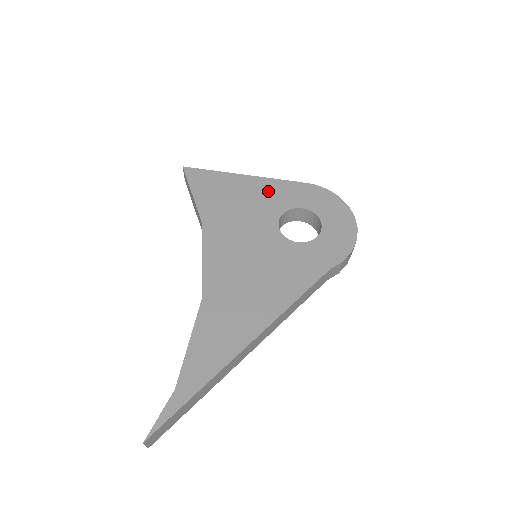
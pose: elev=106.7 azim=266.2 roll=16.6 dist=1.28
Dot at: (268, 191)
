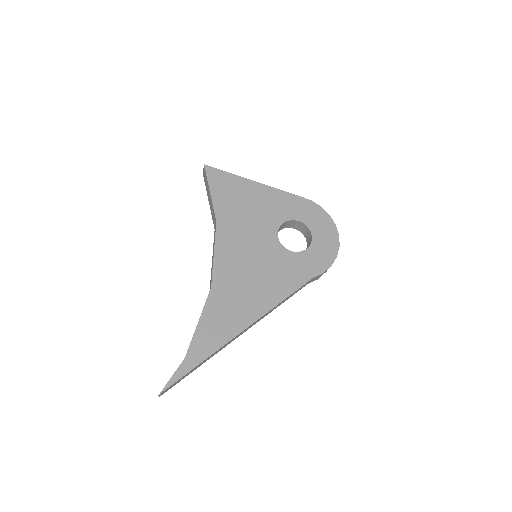
Dot at: (273, 200)
